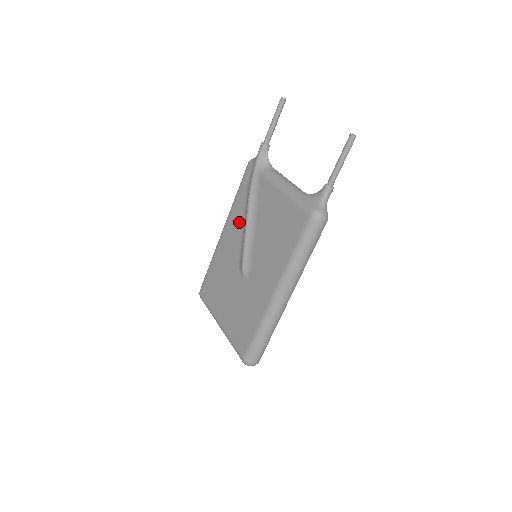
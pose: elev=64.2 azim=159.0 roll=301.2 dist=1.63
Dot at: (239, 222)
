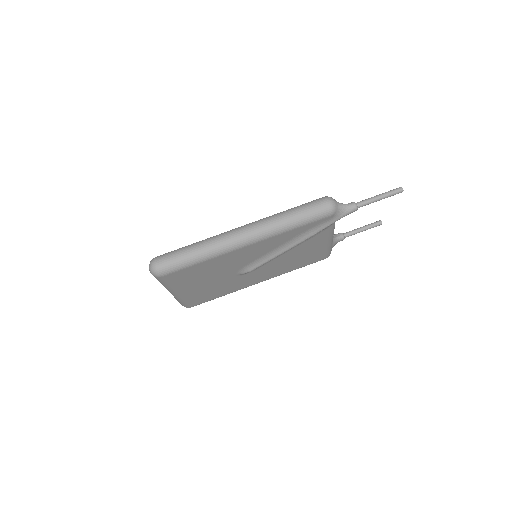
Dot at: occluded
